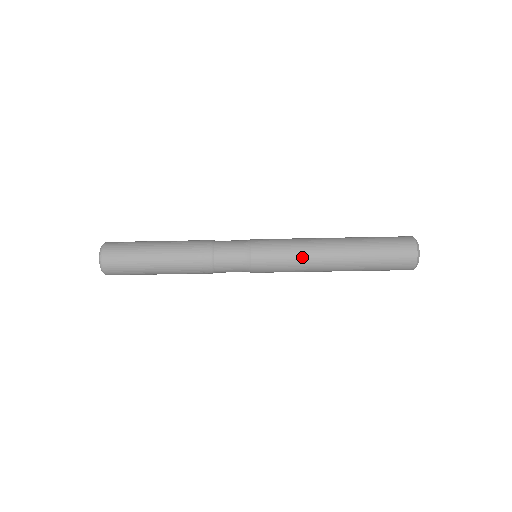
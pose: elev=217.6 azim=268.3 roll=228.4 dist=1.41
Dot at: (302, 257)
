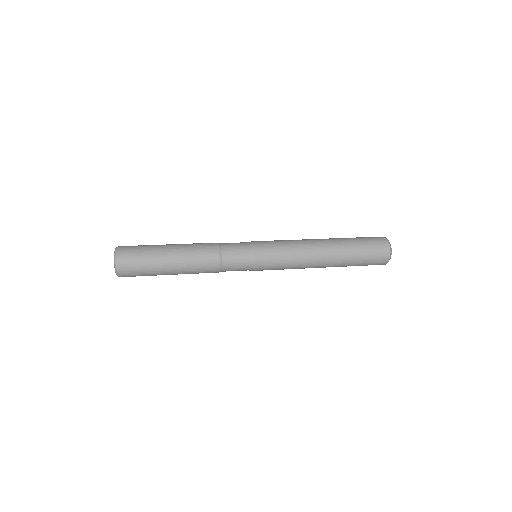
Dot at: occluded
